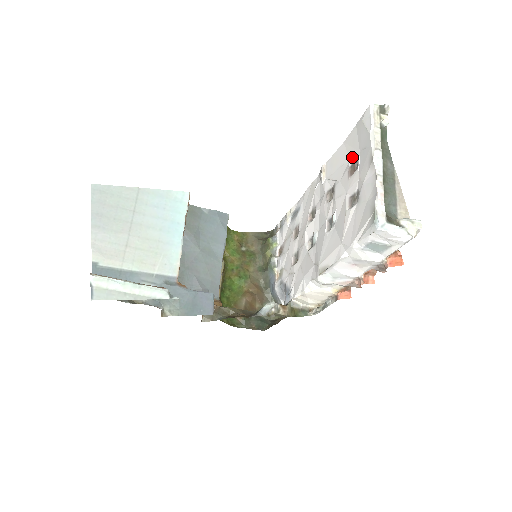
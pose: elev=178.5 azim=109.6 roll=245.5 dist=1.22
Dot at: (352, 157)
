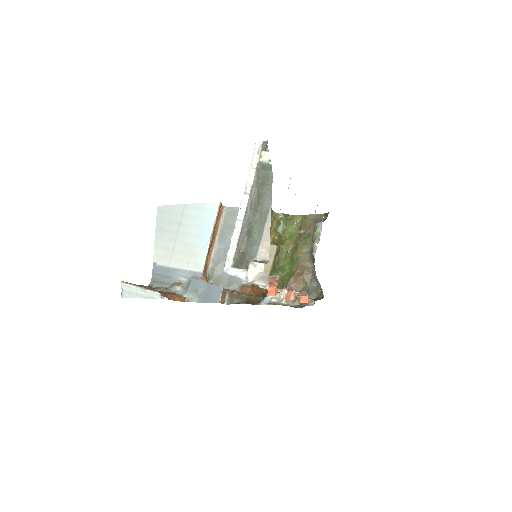
Dot at: occluded
